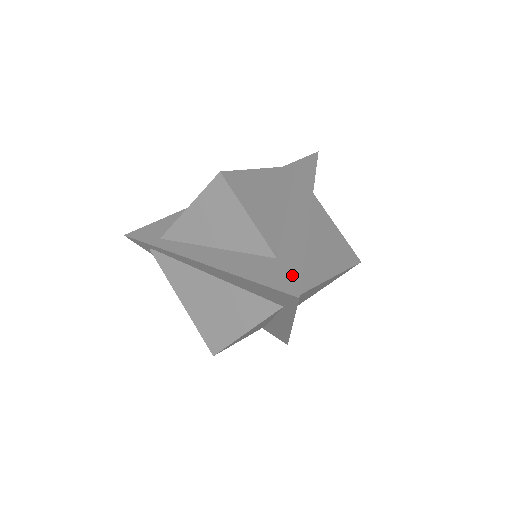
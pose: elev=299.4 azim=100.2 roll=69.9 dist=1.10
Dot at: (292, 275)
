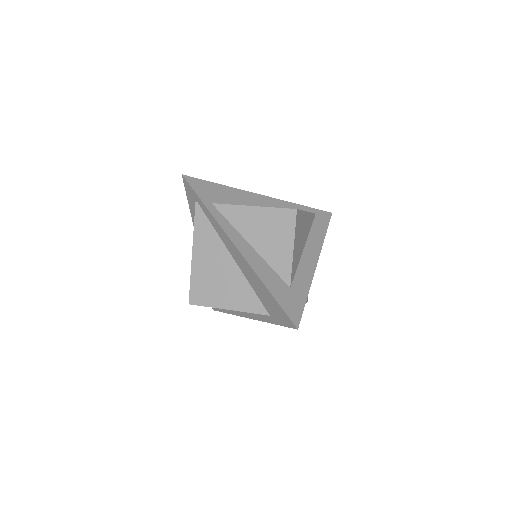
Dot at: (297, 309)
